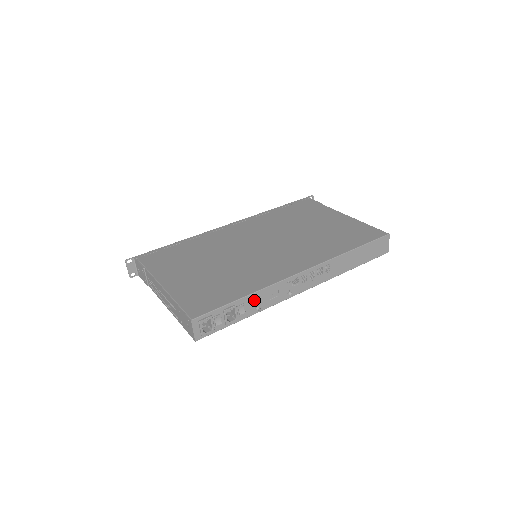
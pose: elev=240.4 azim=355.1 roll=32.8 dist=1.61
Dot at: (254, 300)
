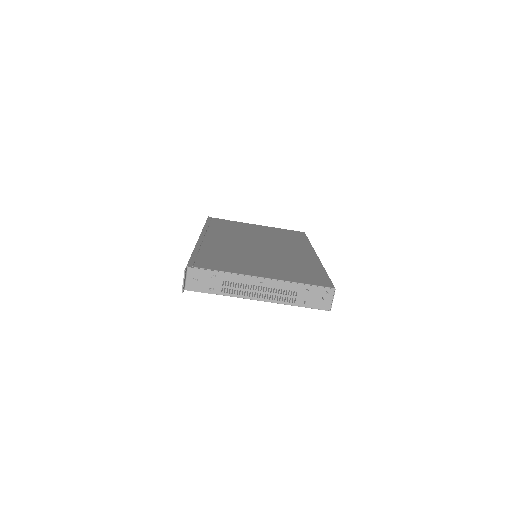
Dot at: occluded
